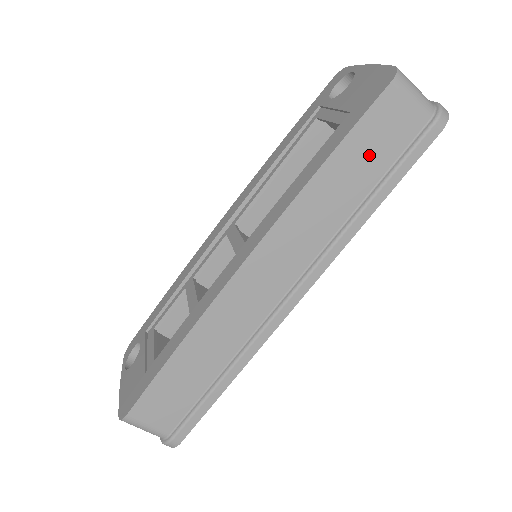
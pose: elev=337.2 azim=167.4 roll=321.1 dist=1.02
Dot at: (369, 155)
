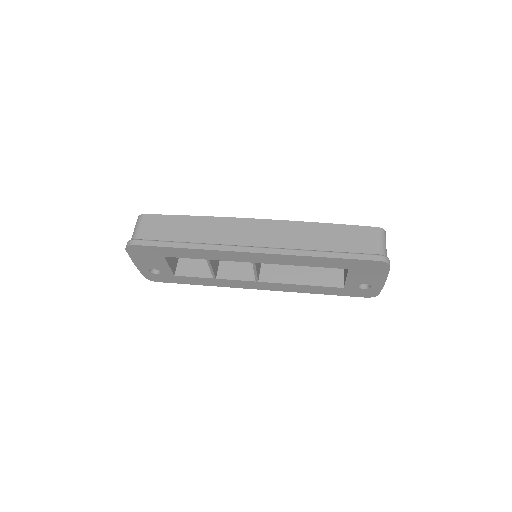
Dot at: (342, 239)
